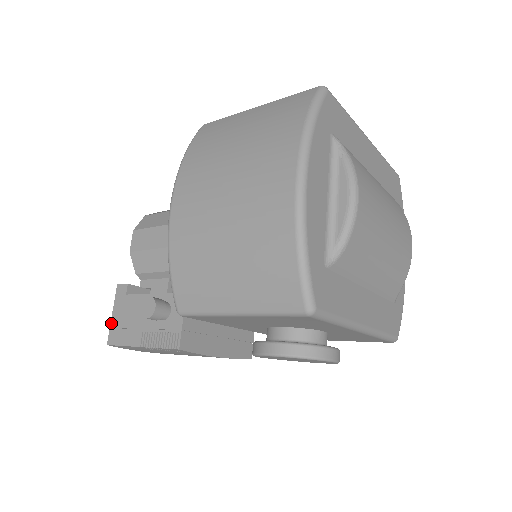
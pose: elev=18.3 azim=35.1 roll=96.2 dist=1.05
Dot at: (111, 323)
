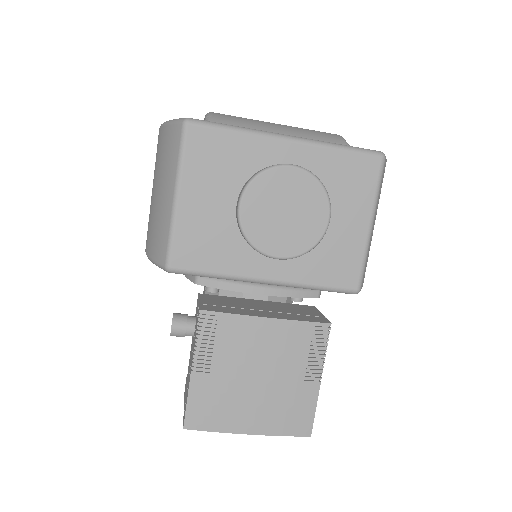
Dot at: occluded
